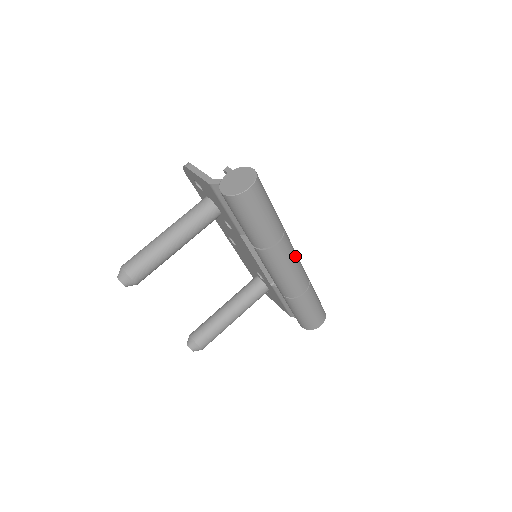
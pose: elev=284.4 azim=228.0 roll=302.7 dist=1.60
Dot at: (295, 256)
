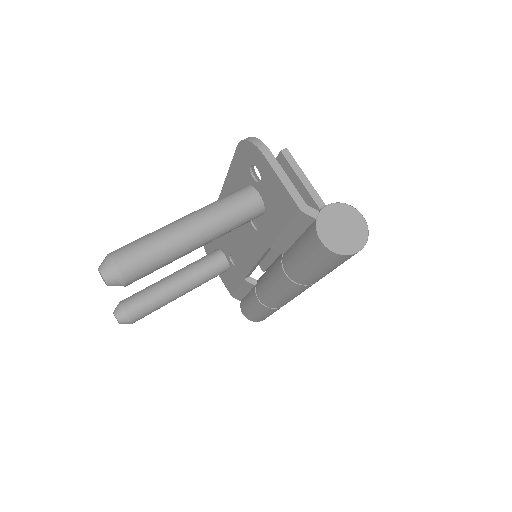
Dot at: occluded
